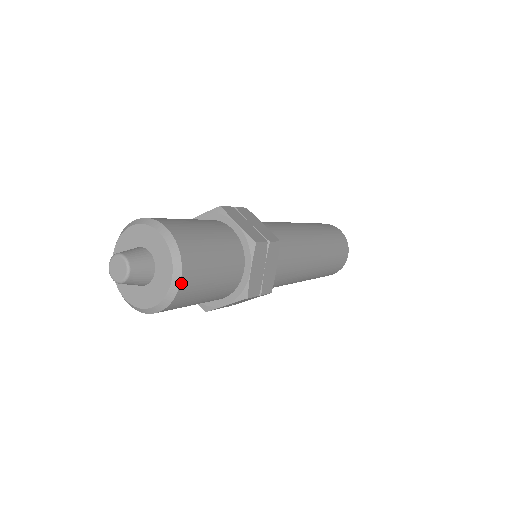
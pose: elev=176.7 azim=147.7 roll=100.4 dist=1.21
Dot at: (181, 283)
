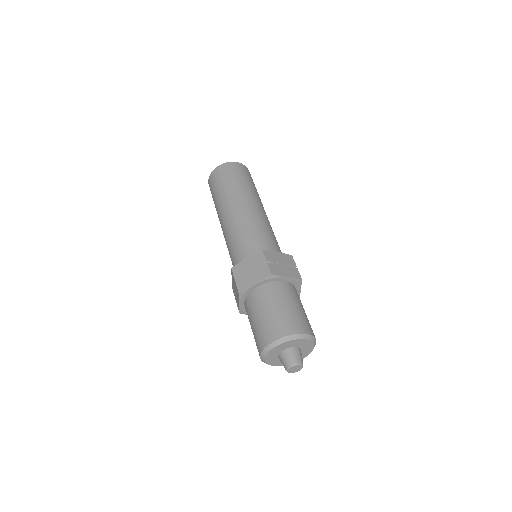
Dot at: occluded
